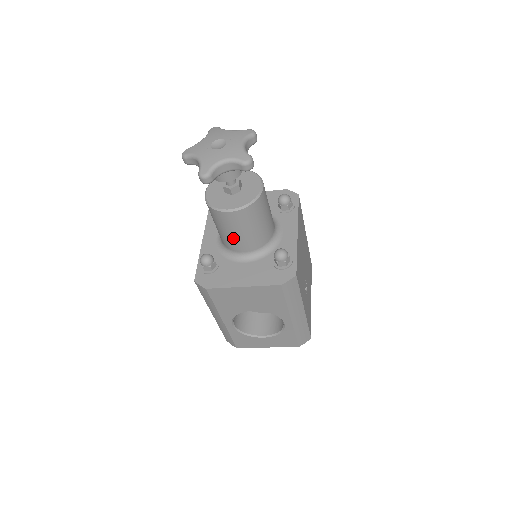
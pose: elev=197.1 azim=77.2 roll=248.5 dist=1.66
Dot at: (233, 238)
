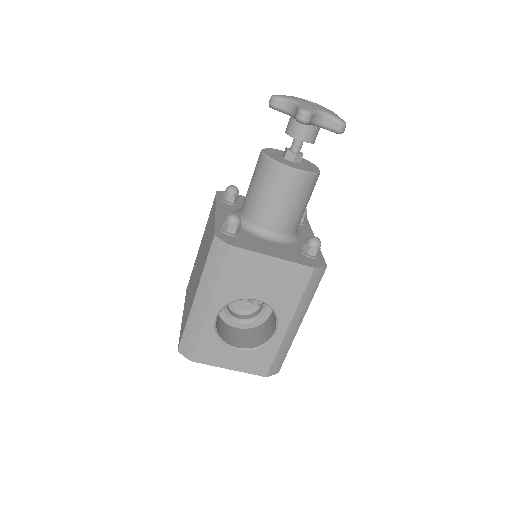
Dot at: (273, 207)
